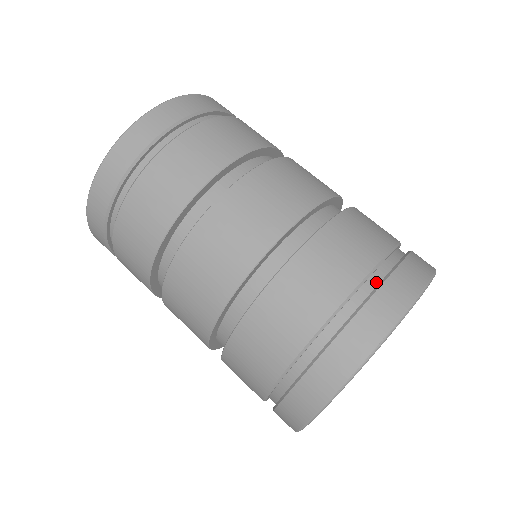
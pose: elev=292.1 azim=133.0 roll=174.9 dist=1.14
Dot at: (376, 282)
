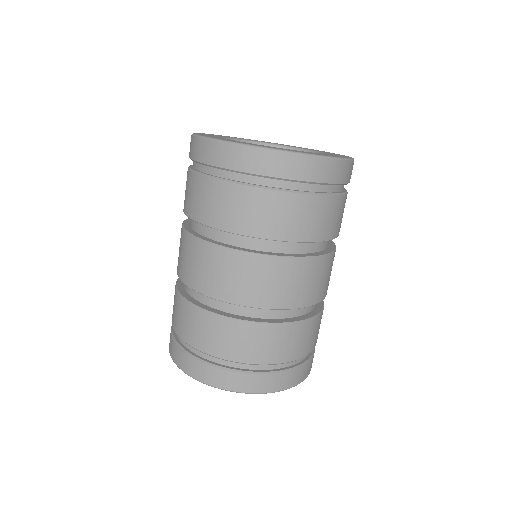
Dot at: (265, 368)
